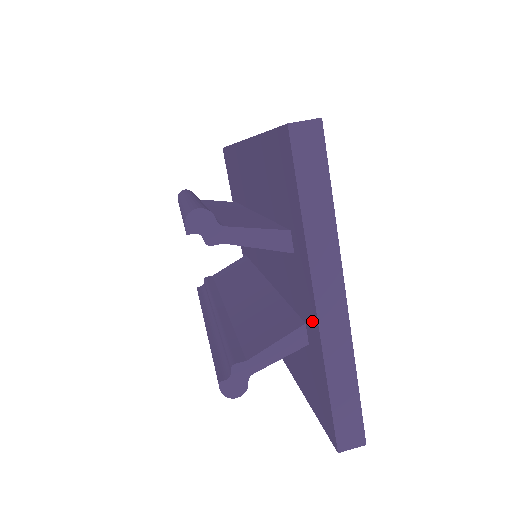
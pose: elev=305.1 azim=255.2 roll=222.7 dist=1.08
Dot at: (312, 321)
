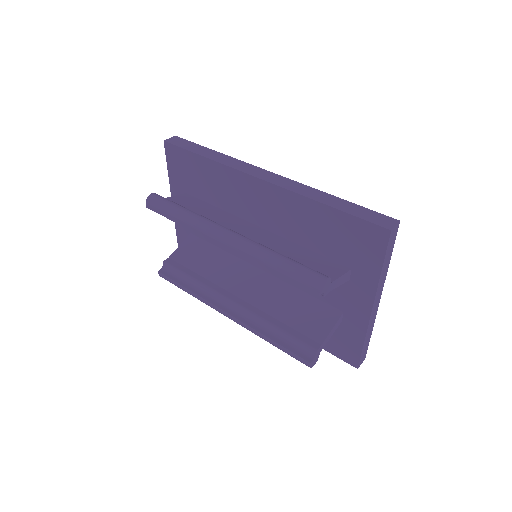
Dot at: (359, 315)
